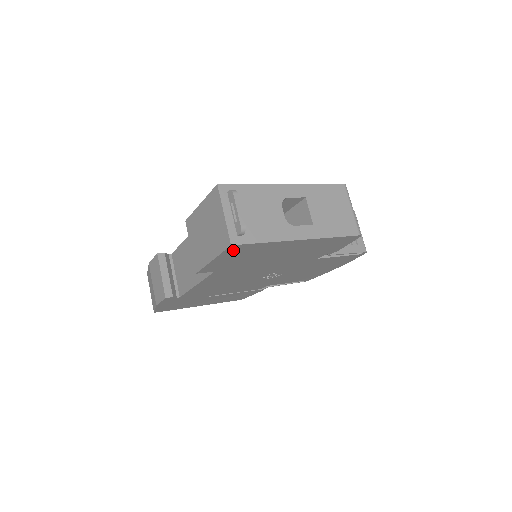
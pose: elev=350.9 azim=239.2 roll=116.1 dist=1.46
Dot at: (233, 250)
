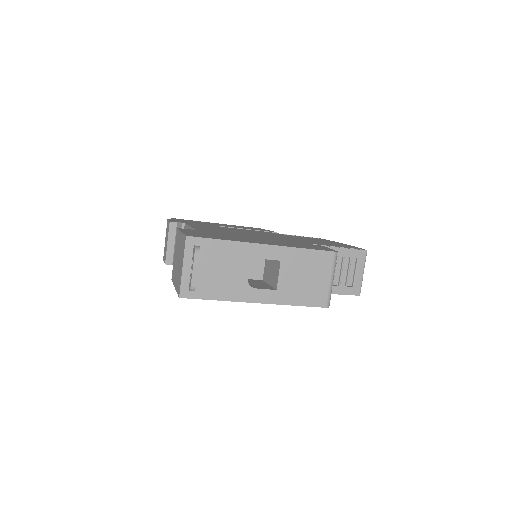
Dot at: occluded
